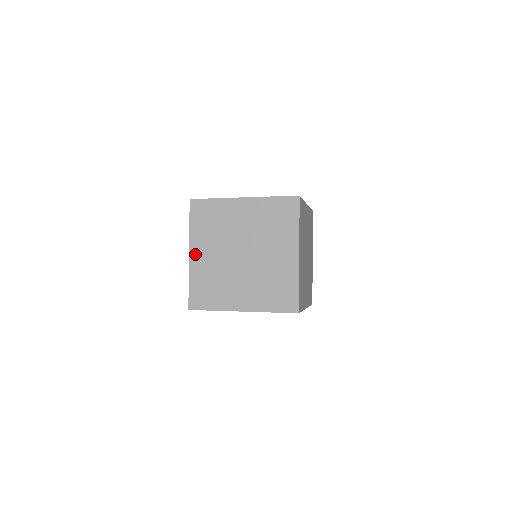
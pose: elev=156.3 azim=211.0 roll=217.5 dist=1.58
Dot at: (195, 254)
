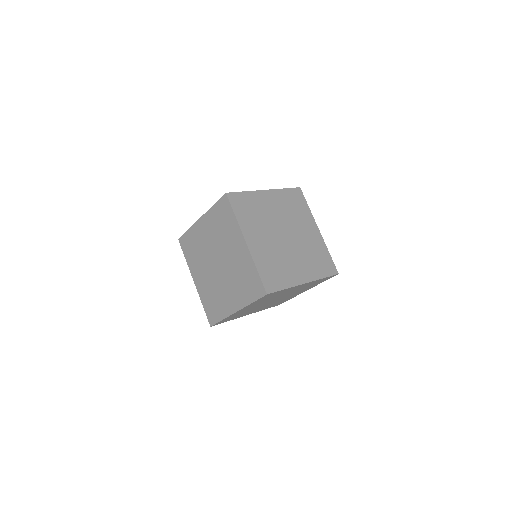
Dot at: (251, 241)
